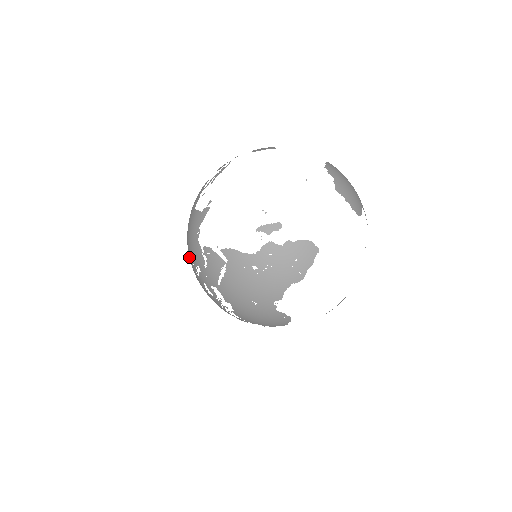
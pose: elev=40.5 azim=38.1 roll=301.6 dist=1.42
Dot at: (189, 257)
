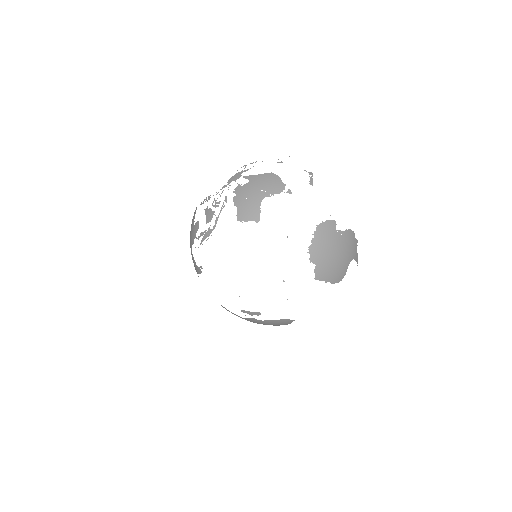
Dot at: occluded
